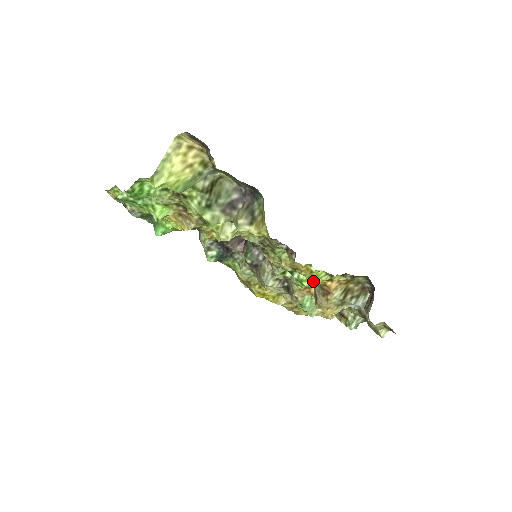
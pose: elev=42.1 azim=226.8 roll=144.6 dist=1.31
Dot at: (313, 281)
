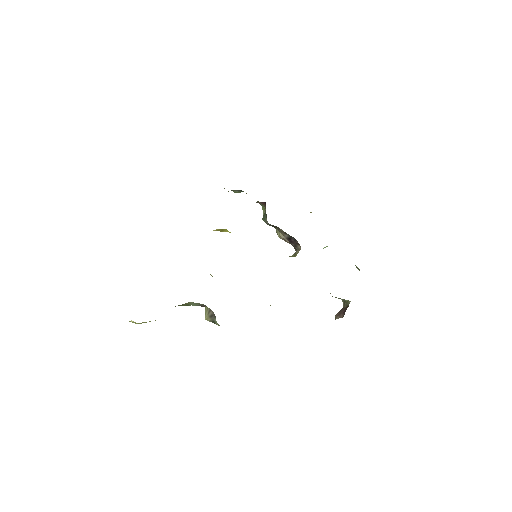
Dot at: occluded
